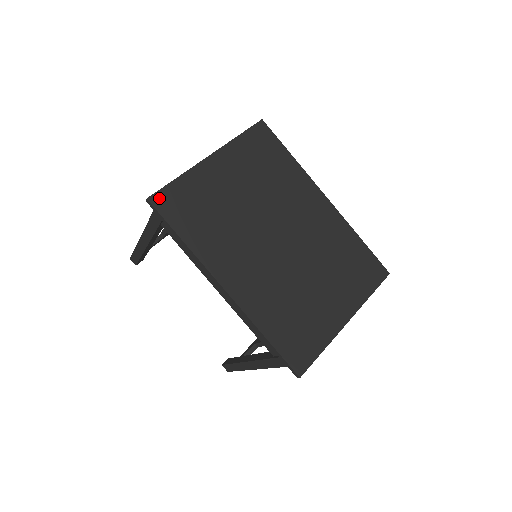
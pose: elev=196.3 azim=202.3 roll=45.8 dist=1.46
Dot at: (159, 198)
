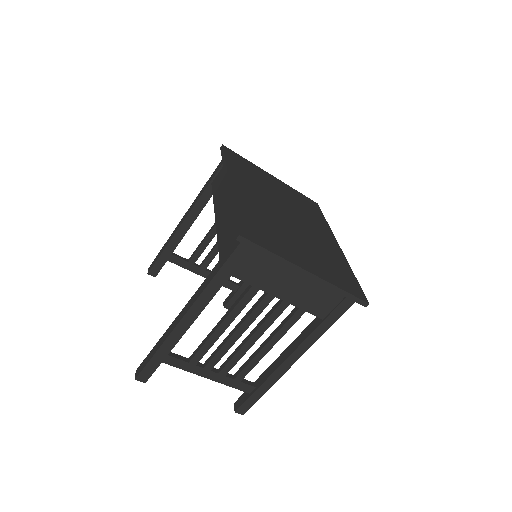
Dot at: (229, 150)
